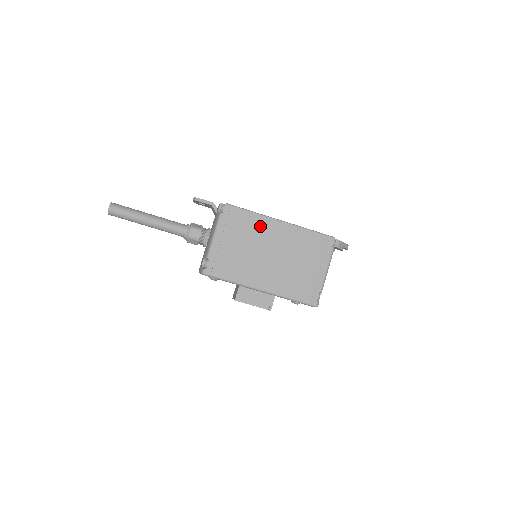
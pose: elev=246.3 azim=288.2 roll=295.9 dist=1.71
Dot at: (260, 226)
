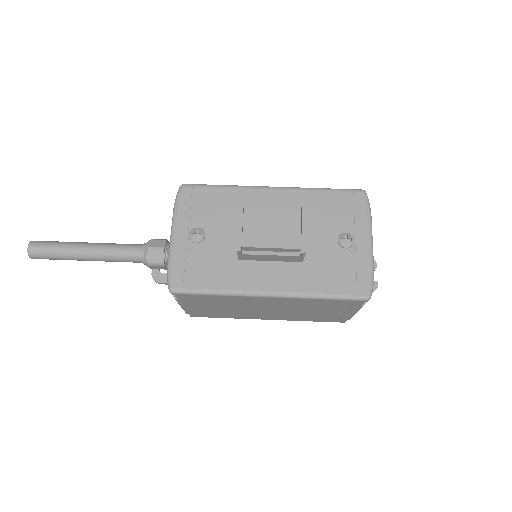
Dot at: occluded
